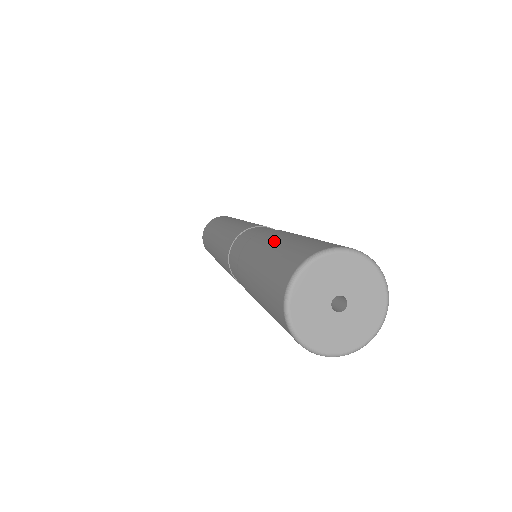
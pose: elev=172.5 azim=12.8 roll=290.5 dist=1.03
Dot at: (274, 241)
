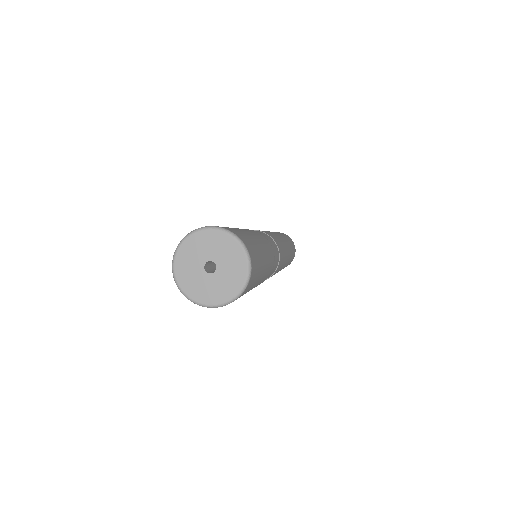
Dot at: occluded
